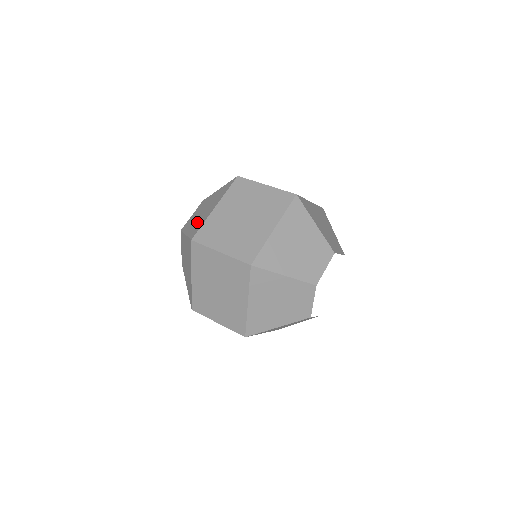
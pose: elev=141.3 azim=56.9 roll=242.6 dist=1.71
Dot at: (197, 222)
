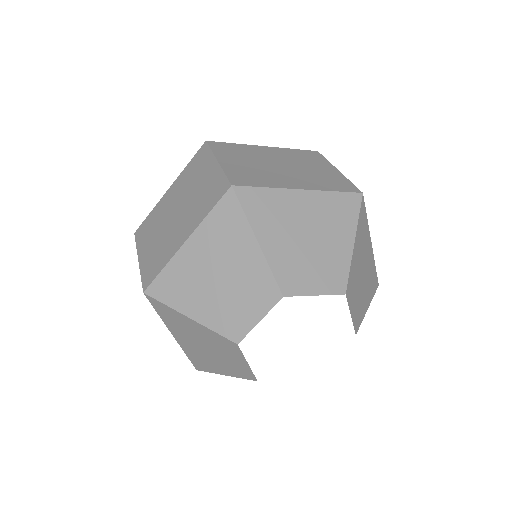
Dot at: occluded
